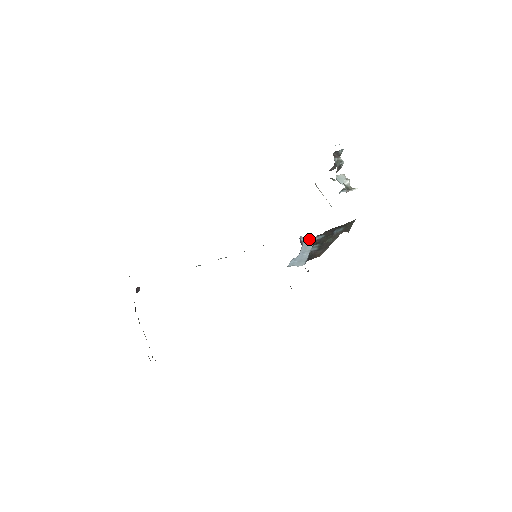
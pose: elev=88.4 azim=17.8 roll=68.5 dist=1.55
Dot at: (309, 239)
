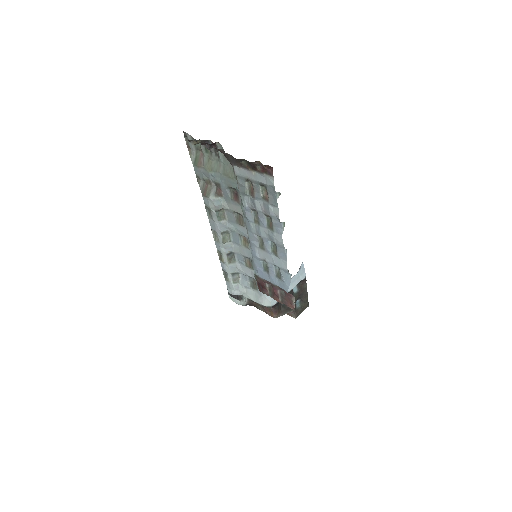
Dot at: (302, 273)
